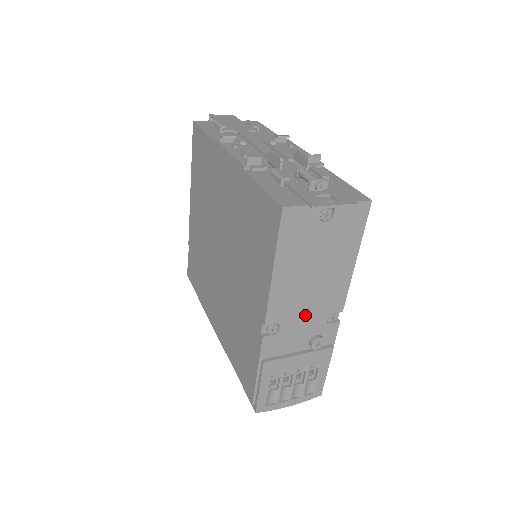
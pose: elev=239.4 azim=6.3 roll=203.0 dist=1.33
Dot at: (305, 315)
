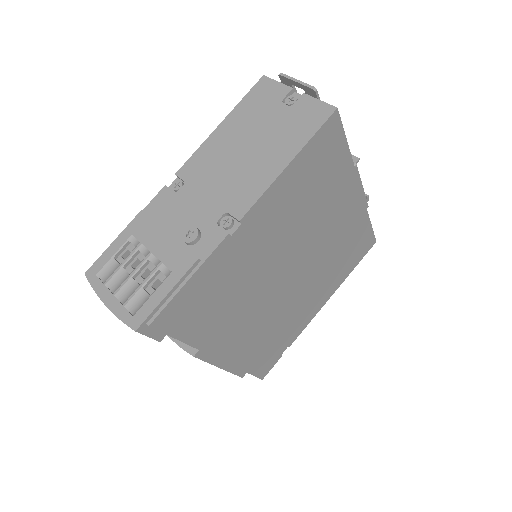
Dot at: (208, 192)
